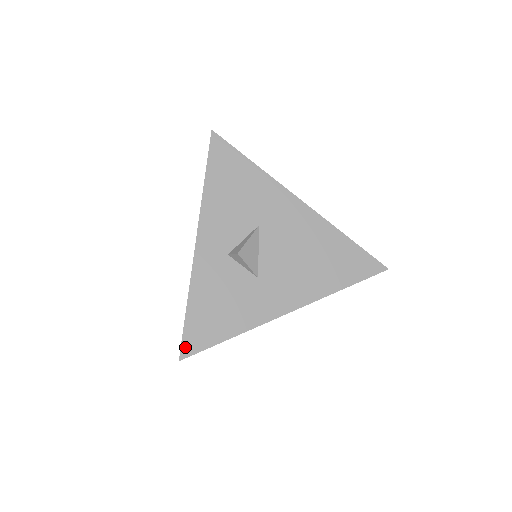
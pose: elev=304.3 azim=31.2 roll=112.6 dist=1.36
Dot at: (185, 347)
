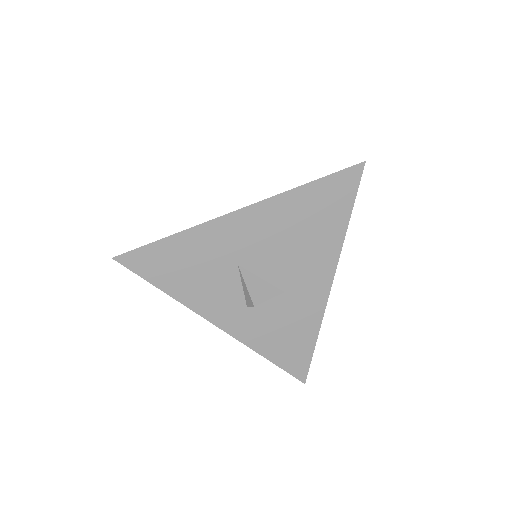
Dot at: (298, 375)
